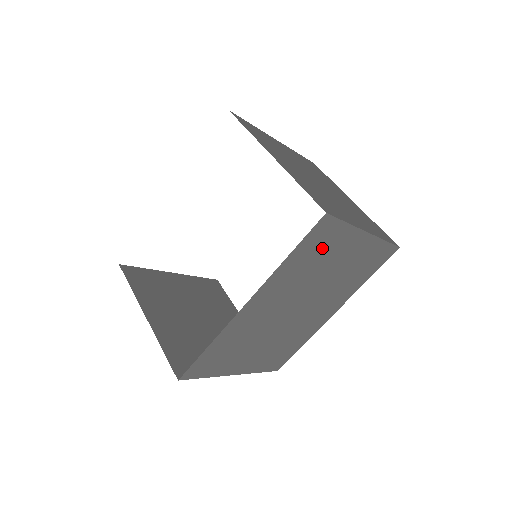
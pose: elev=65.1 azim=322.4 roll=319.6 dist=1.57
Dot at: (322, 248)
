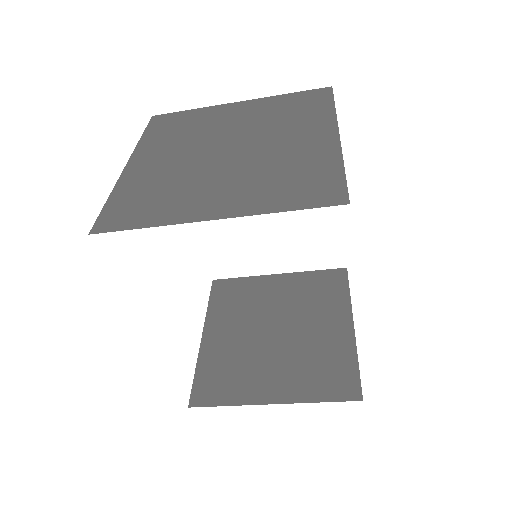
Dot at: occluded
